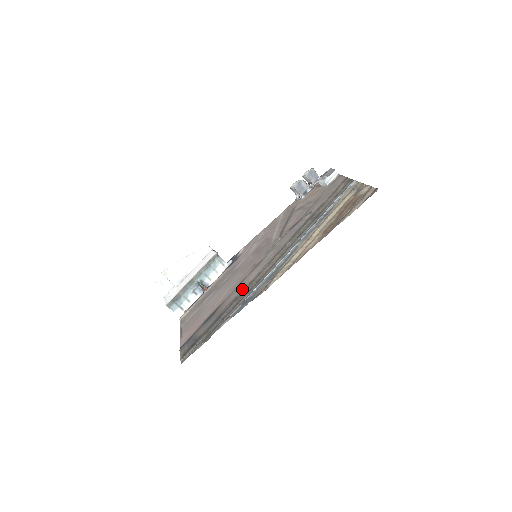
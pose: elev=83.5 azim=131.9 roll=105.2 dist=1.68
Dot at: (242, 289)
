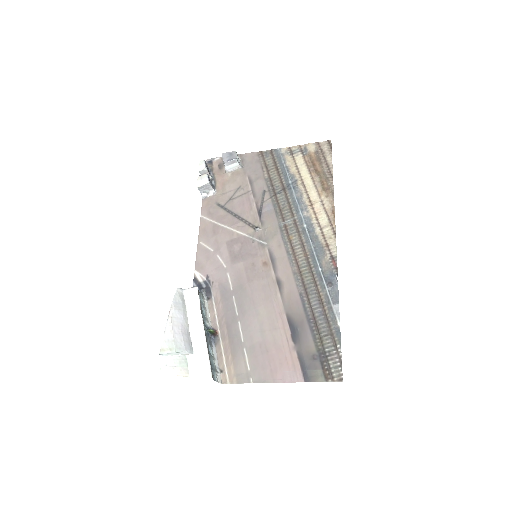
Dot at: (296, 284)
